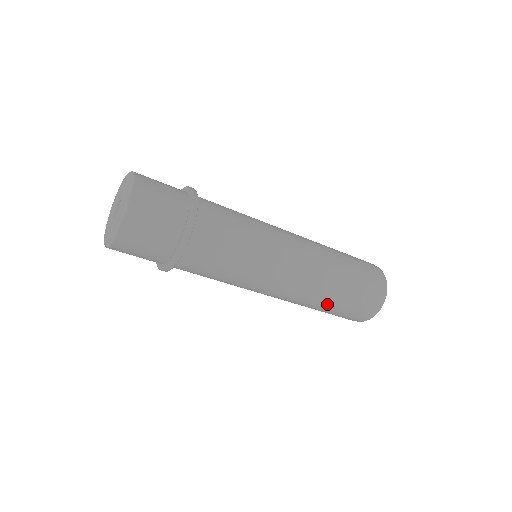
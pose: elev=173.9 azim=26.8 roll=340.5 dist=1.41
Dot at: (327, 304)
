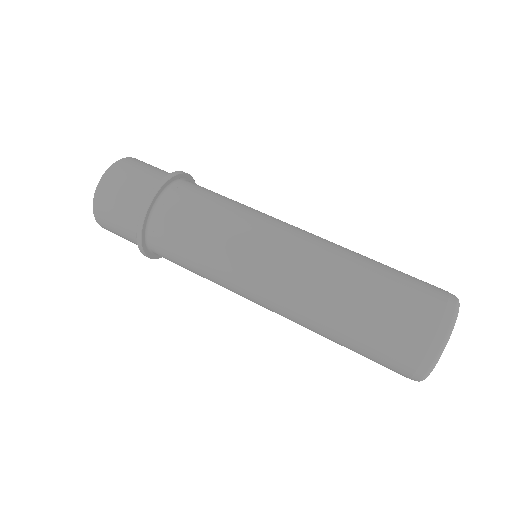
Dot at: (333, 341)
